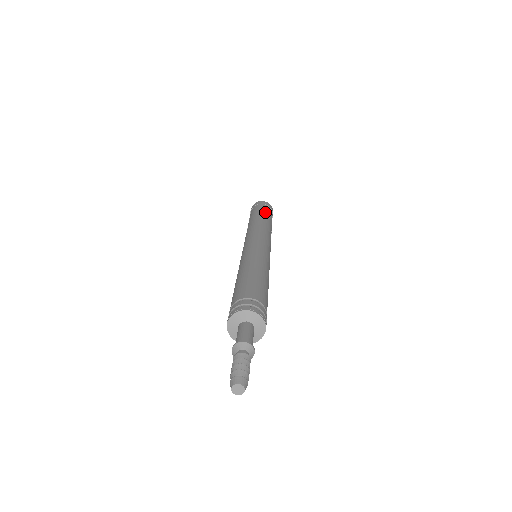
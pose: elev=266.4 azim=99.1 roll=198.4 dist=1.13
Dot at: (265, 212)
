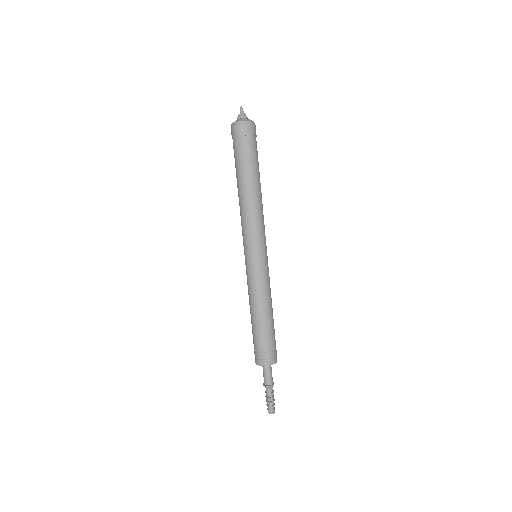
Dot at: (249, 164)
